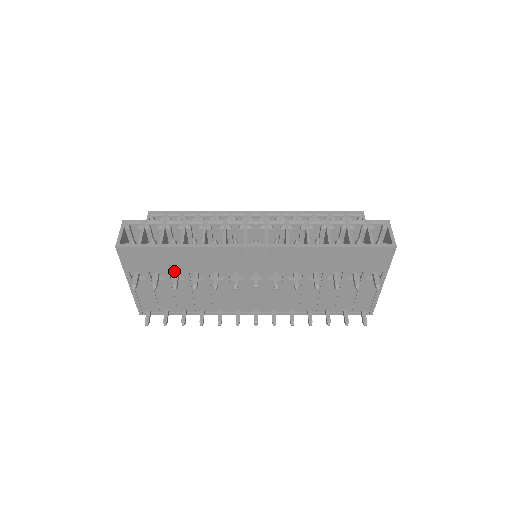
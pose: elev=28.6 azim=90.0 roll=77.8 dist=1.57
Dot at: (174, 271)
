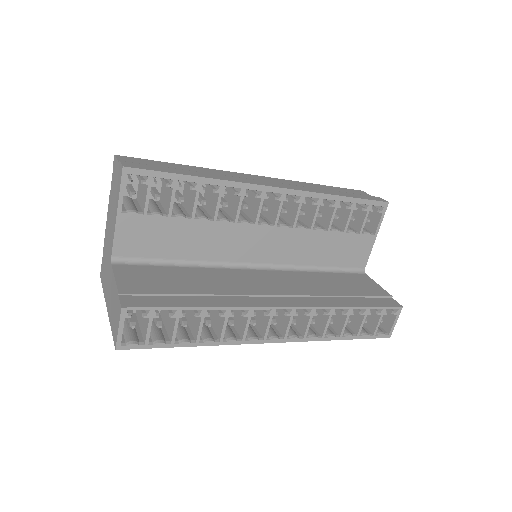
Dot at: occluded
